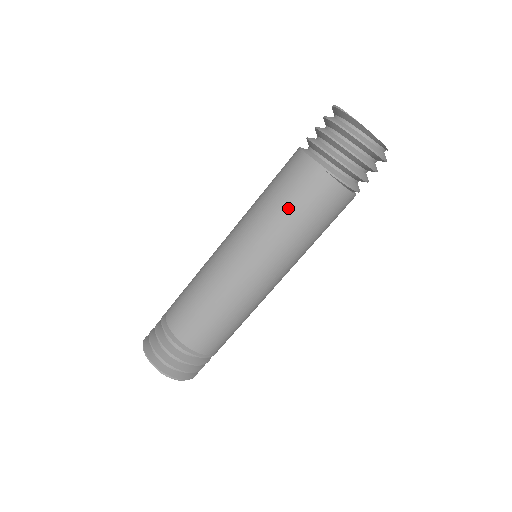
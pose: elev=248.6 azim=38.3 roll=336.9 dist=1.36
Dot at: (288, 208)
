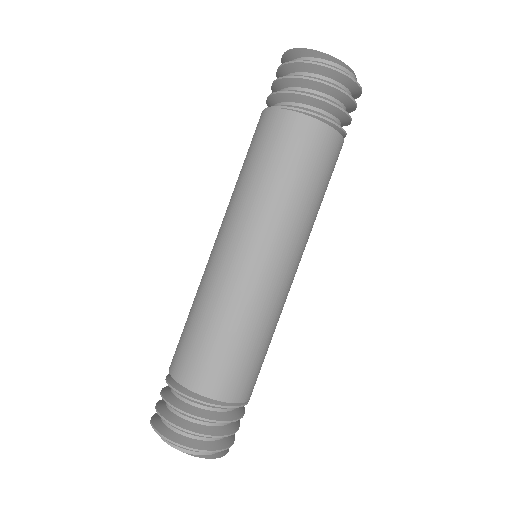
Dot at: (253, 165)
